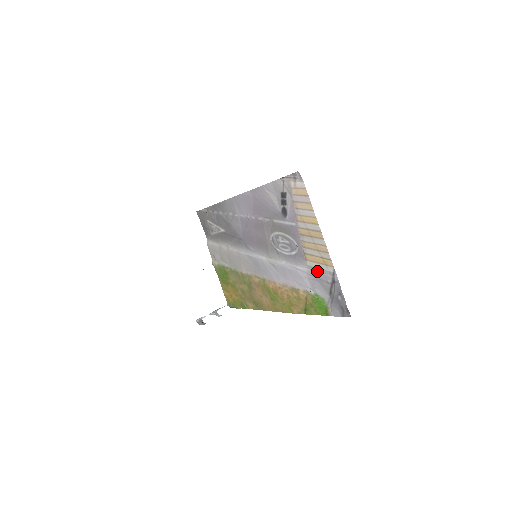
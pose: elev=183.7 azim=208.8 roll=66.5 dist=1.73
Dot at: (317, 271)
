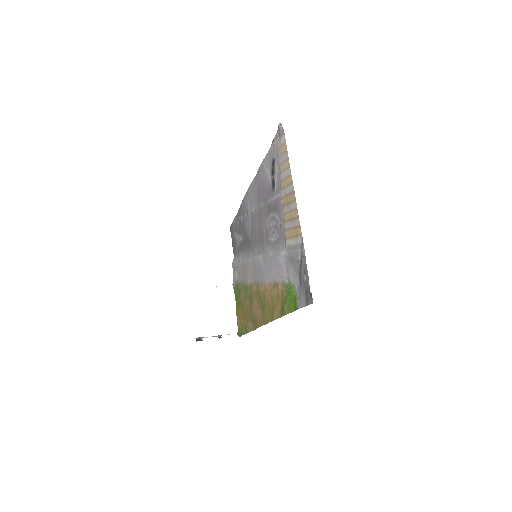
Dot at: (292, 250)
